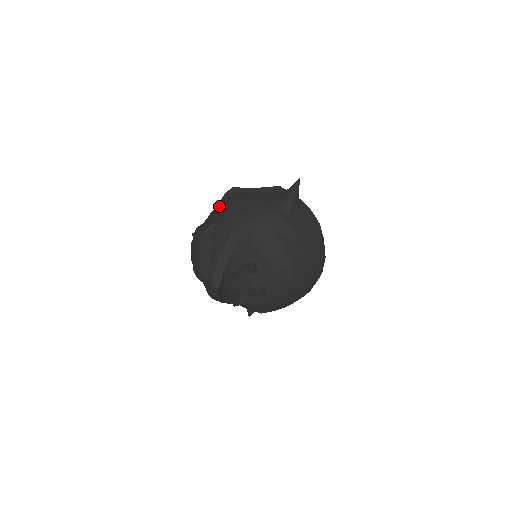
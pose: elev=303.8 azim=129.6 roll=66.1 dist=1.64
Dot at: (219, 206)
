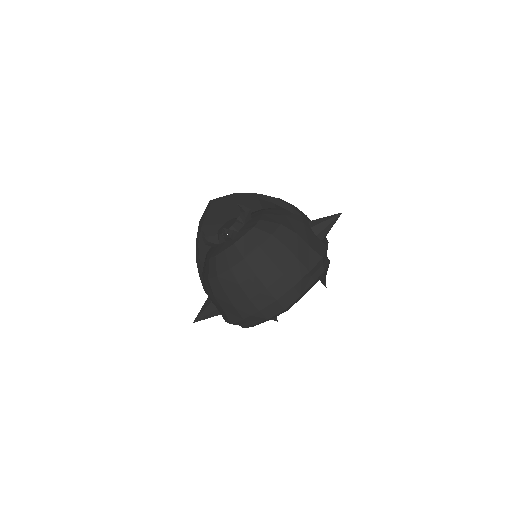
Dot at: occluded
